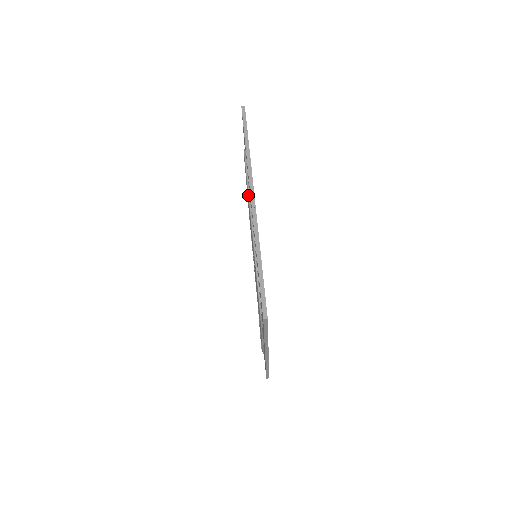
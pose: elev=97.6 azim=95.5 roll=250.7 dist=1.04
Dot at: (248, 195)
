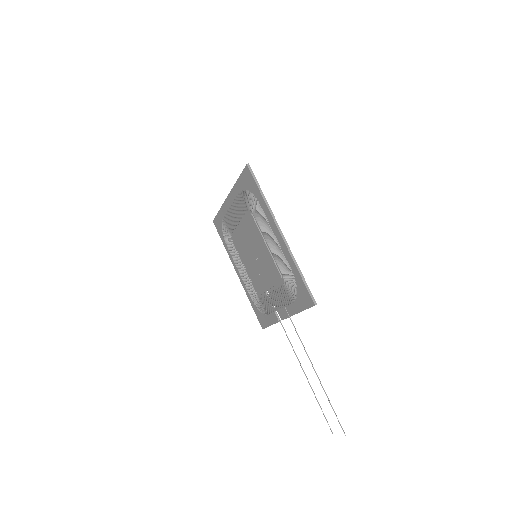
Dot at: (228, 209)
